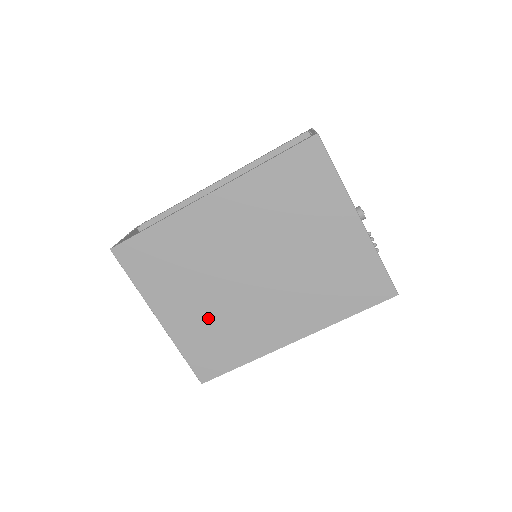
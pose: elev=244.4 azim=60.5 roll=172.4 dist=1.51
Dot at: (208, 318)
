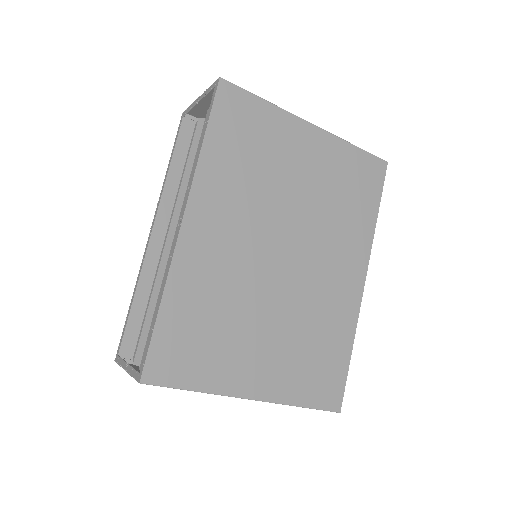
Dot at: (289, 342)
